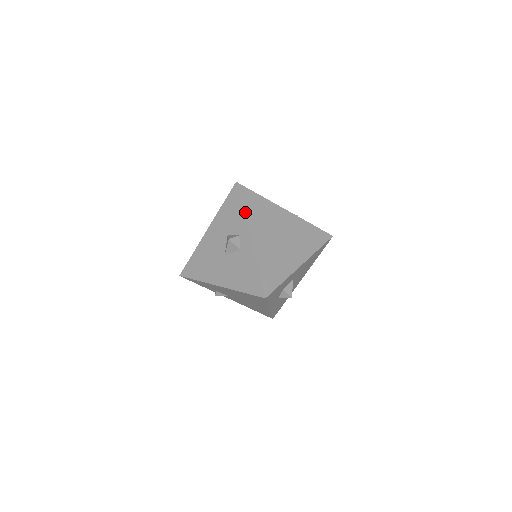
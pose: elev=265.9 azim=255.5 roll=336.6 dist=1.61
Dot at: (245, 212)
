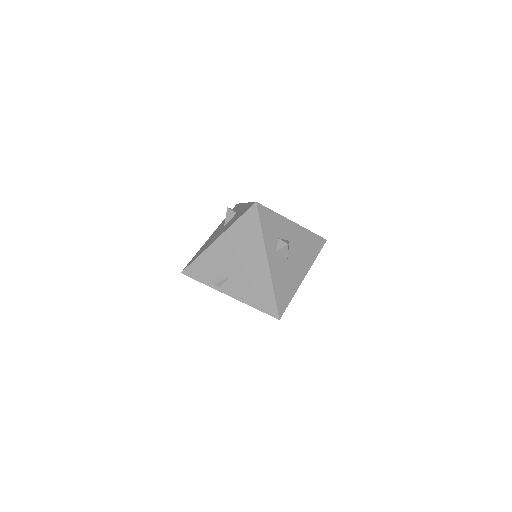
Dot at: occluded
